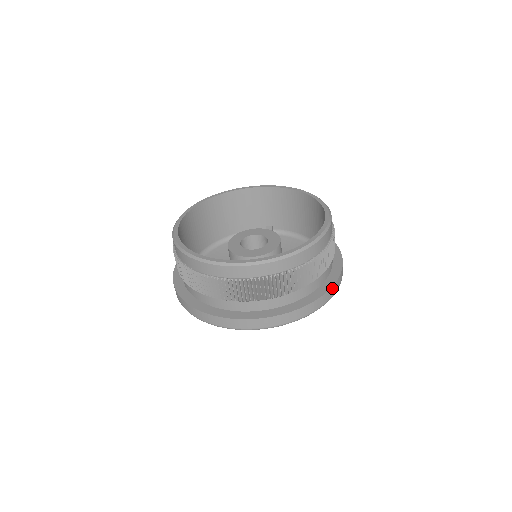
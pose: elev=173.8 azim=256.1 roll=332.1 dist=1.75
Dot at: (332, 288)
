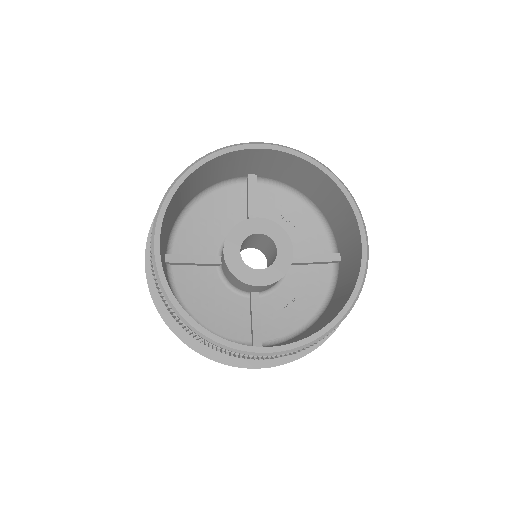
Dot at: occluded
